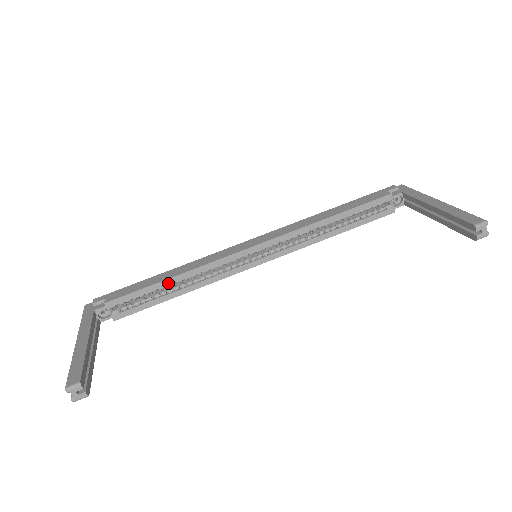
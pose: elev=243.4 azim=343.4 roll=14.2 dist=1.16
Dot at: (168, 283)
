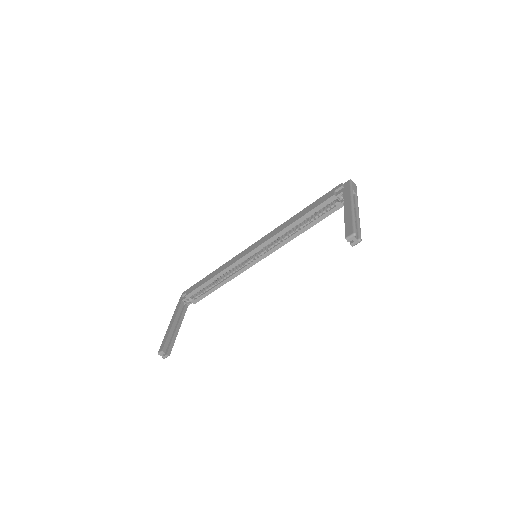
Dot at: (212, 281)
